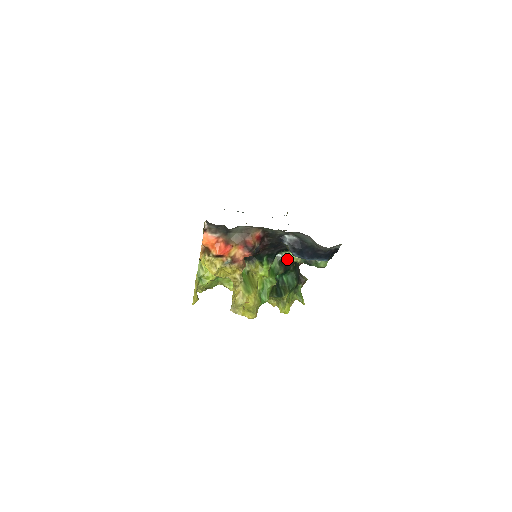
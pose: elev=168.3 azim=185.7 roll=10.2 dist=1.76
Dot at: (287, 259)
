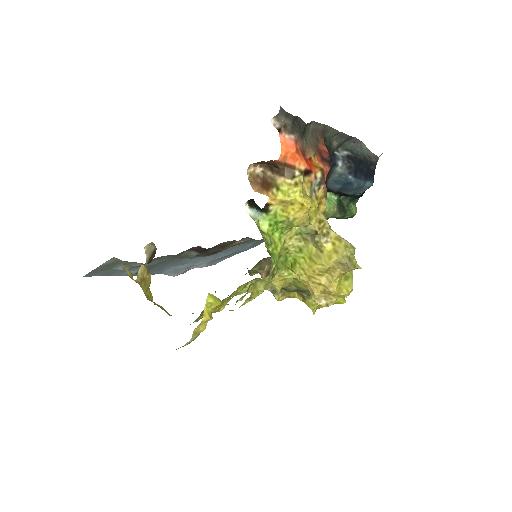
Dot at: occluded
